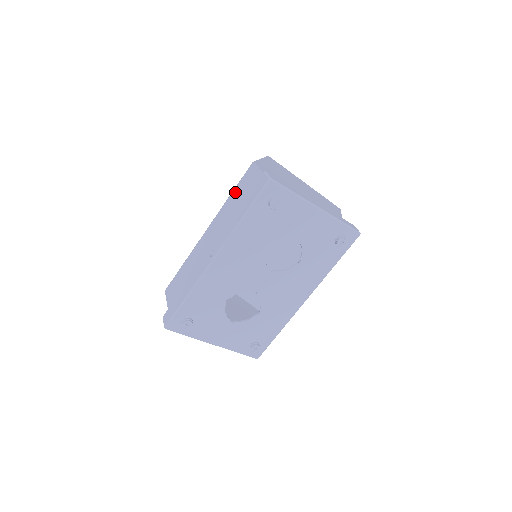
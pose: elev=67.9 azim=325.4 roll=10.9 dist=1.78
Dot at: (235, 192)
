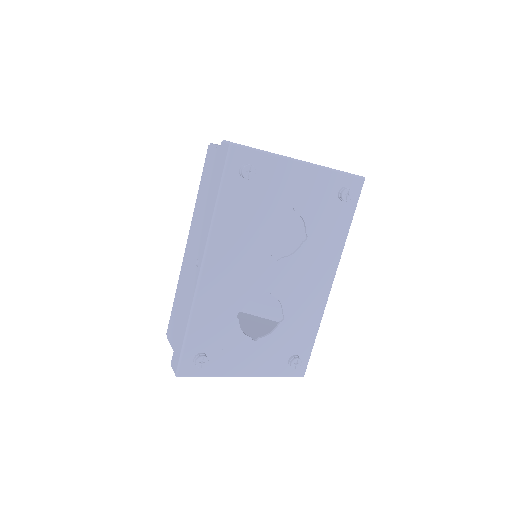
Dot at: (201, 186)
